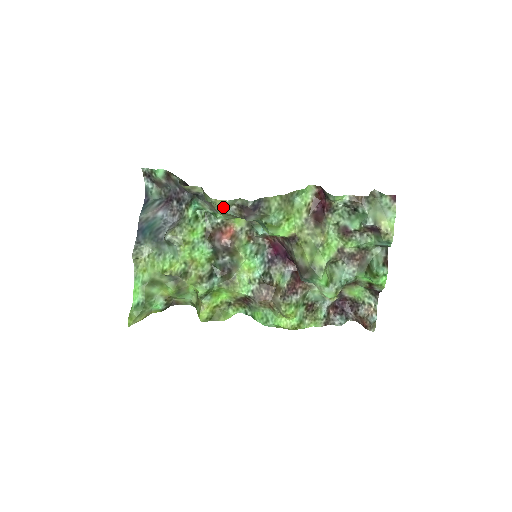
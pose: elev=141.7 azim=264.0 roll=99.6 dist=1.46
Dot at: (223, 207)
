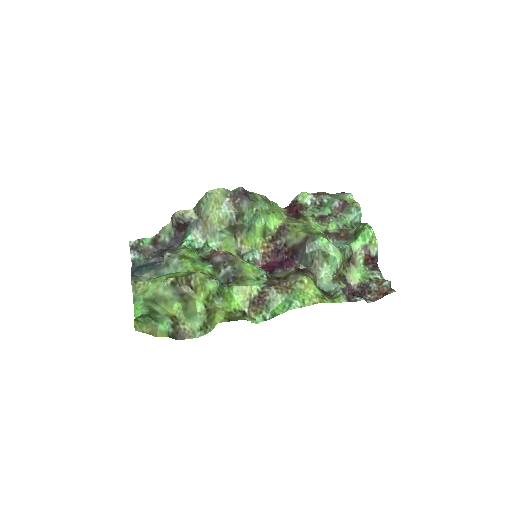
Dot at: (219, 196)
